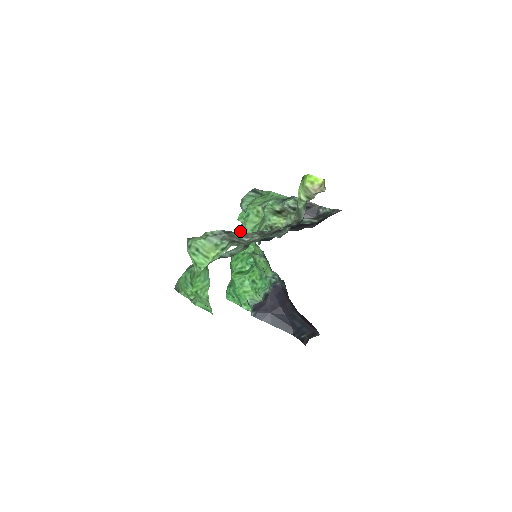
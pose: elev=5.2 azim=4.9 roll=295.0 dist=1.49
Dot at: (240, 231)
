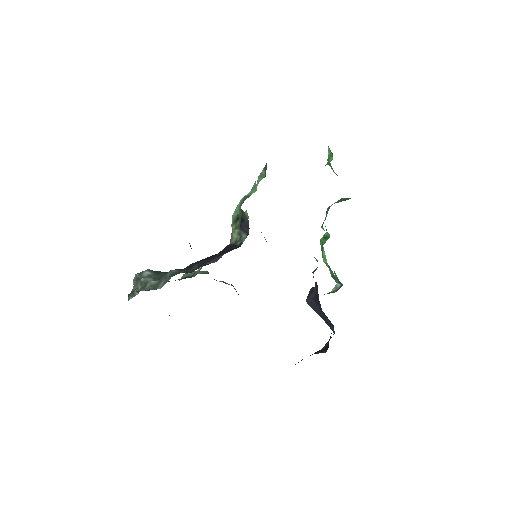
Dot at: occluded
